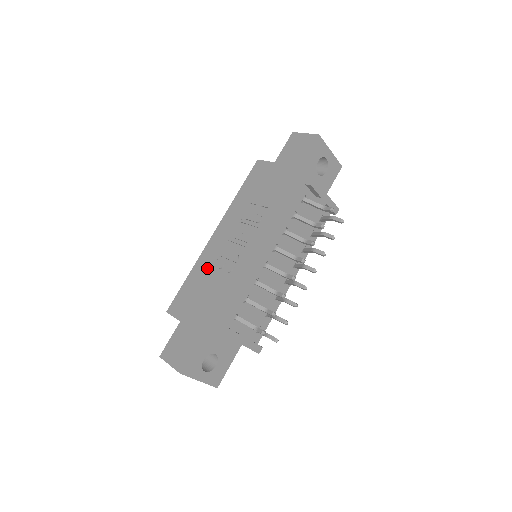
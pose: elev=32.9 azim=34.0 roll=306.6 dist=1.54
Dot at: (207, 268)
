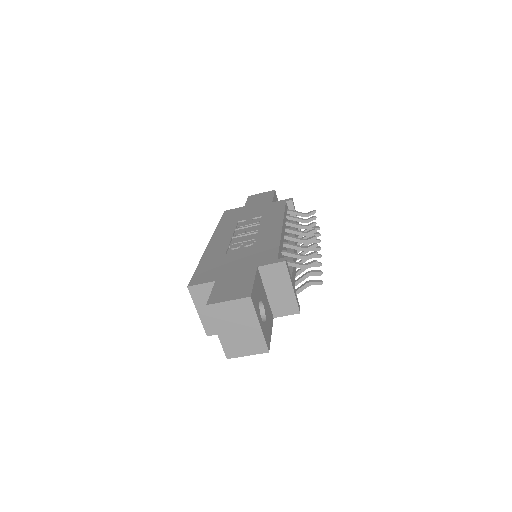
Dot at: (221, 252)
